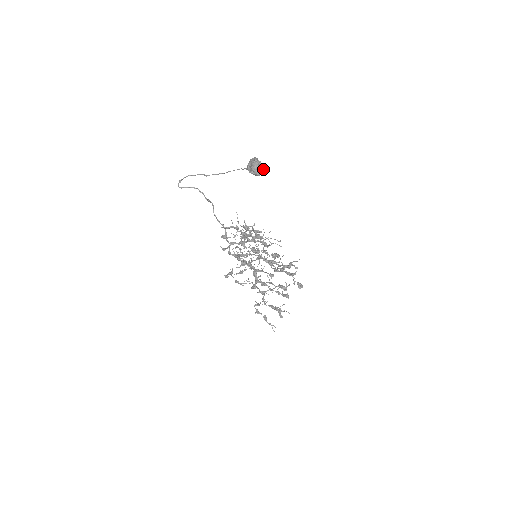
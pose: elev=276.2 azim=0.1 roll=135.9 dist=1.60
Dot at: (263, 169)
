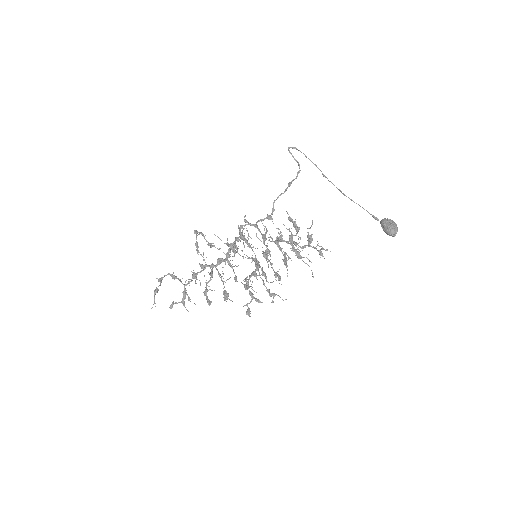
Dot at: (395, 235)
